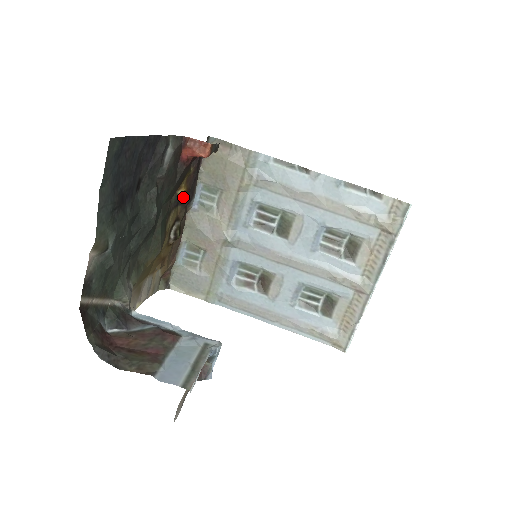
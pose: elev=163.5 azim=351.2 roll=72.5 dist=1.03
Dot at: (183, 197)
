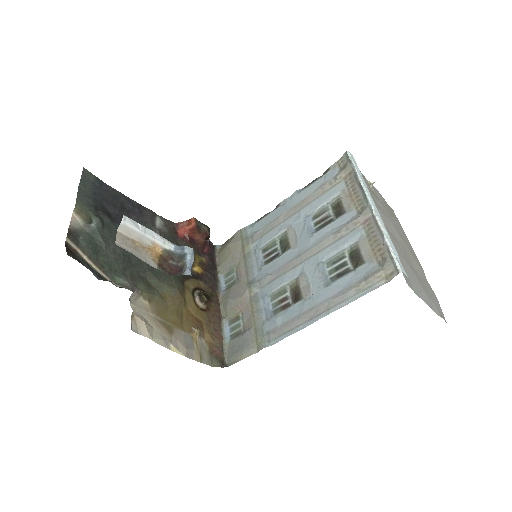
Dot at: (202, 276)
